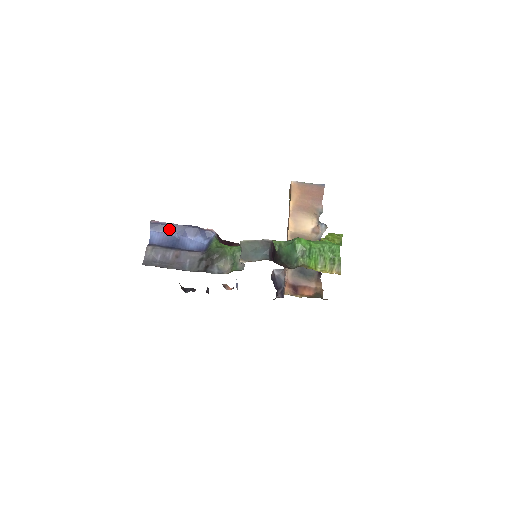
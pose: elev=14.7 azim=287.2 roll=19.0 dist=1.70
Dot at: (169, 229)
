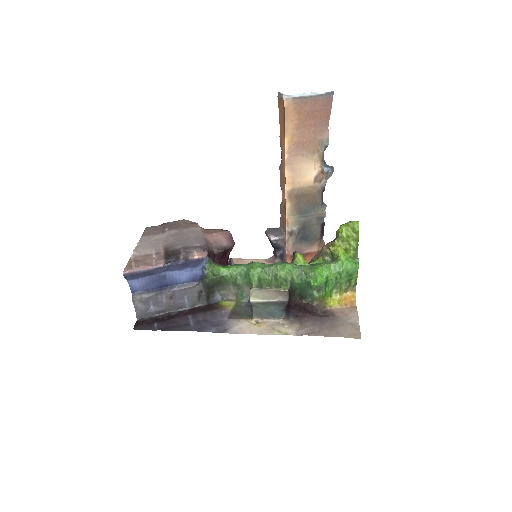
Dot at: (149, 273)
